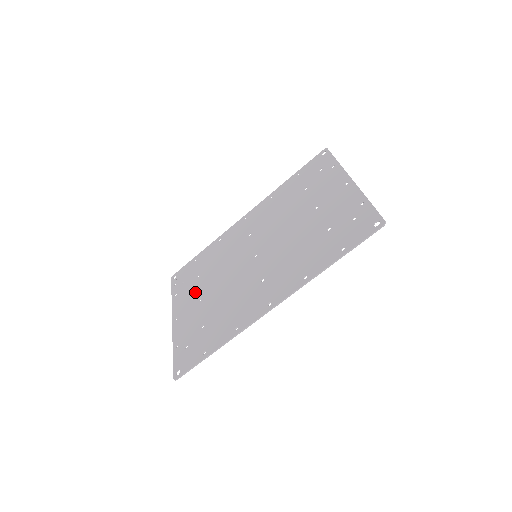
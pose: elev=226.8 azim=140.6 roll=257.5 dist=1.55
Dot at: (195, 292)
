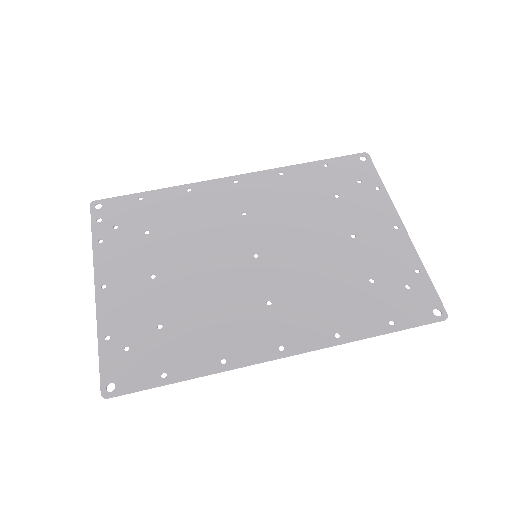
Dot at: (143, 257)
